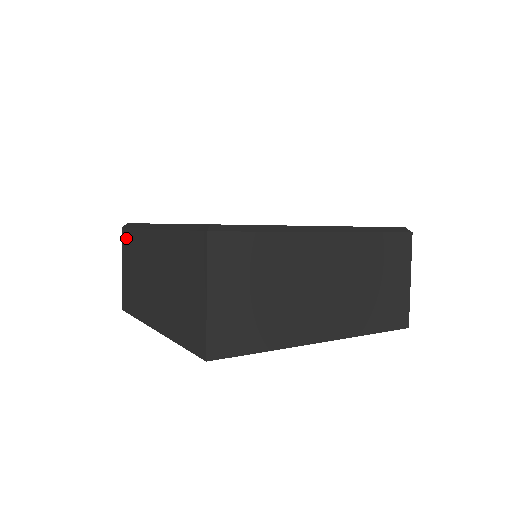
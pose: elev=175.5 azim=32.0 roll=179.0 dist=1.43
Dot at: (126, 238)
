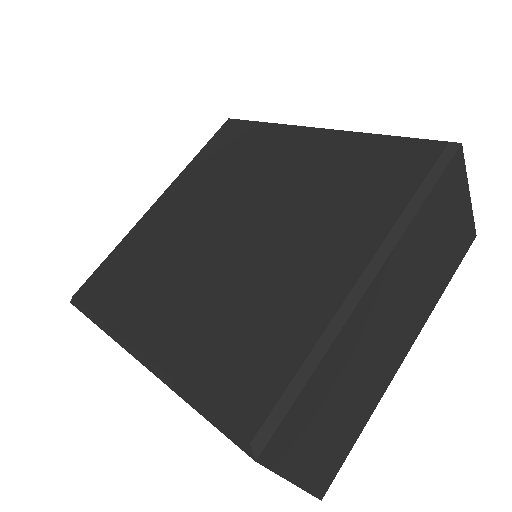
Dot at: occluded
